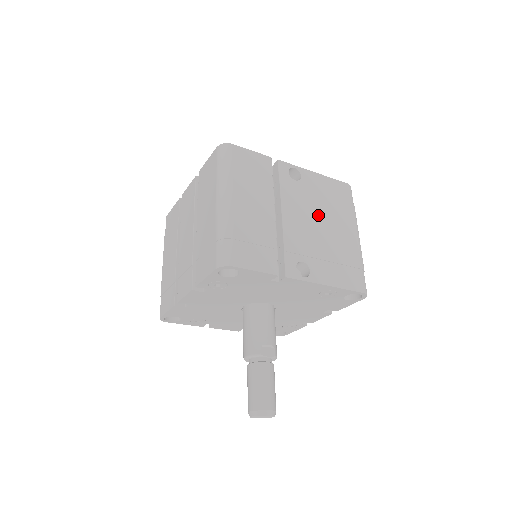
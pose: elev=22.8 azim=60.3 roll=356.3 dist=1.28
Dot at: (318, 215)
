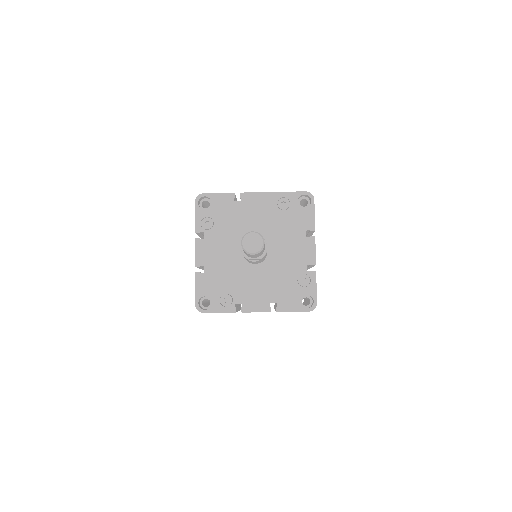
Dot at: occluded
